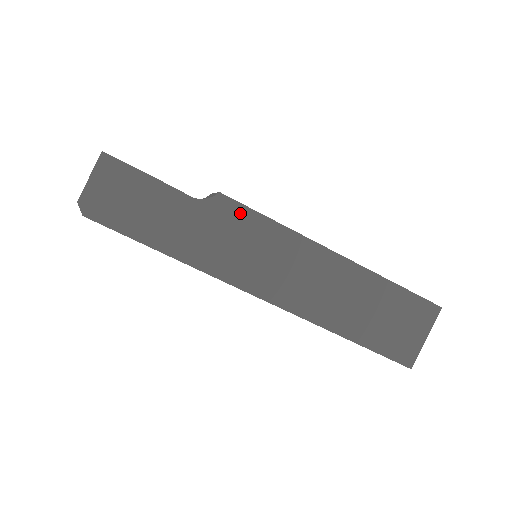
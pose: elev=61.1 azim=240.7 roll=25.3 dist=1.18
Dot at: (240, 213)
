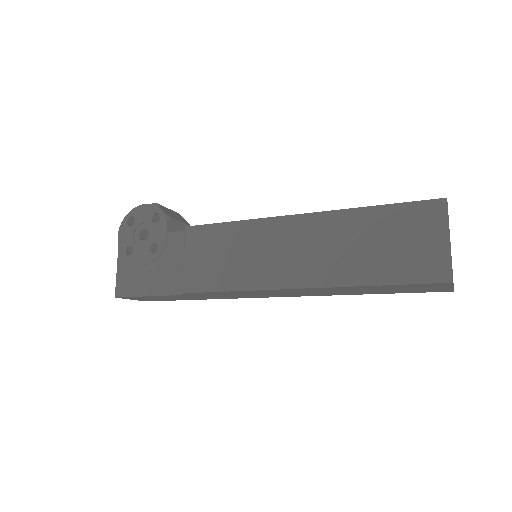
Dot at: (208, 293)
